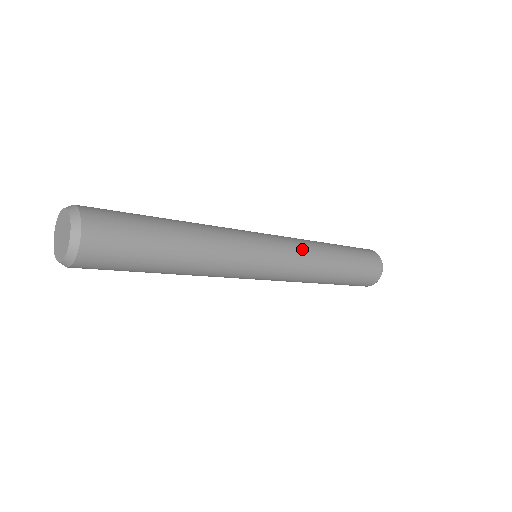
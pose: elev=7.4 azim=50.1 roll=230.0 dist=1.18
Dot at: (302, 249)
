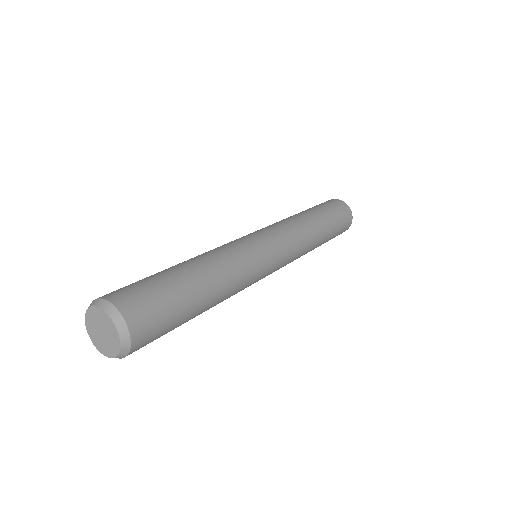
Dot at: (297, 243)
